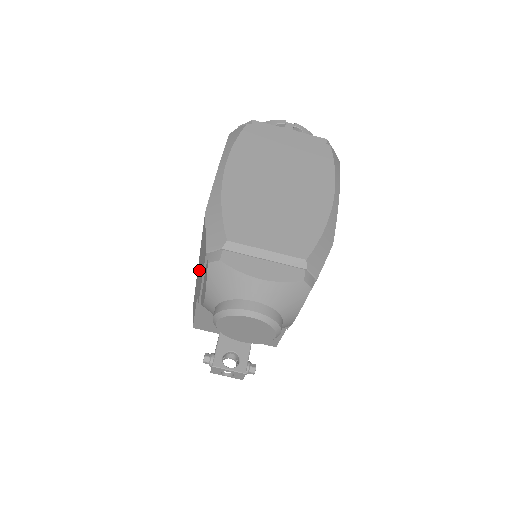
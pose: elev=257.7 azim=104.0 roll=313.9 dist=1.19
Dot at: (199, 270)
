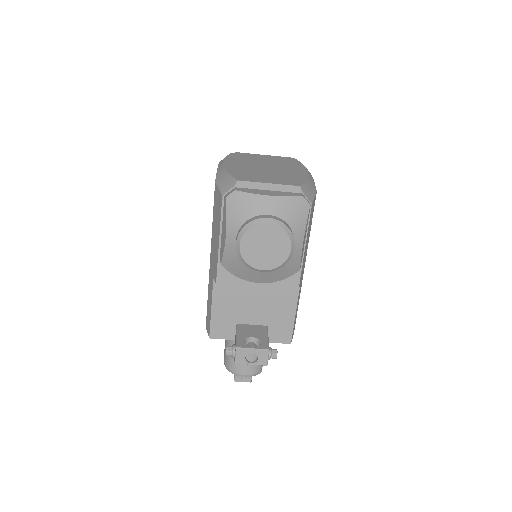
Dot at: (213, 248)
